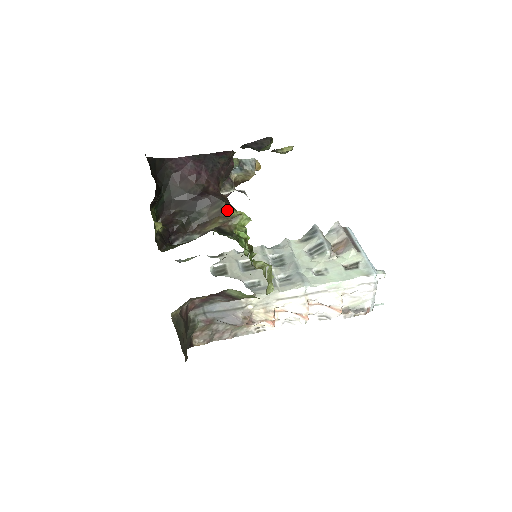
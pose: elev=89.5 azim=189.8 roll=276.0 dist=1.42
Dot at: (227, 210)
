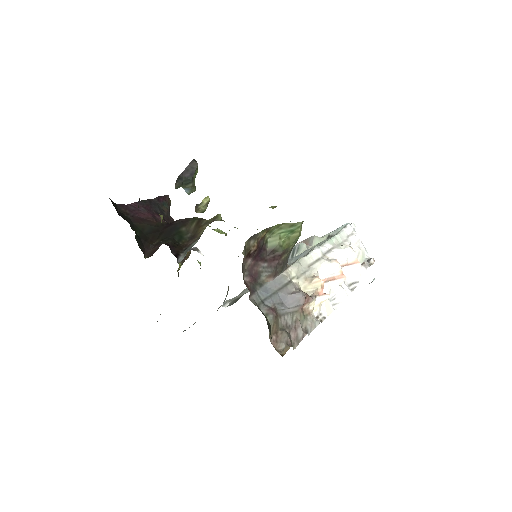
Dot at: (203, 219)
